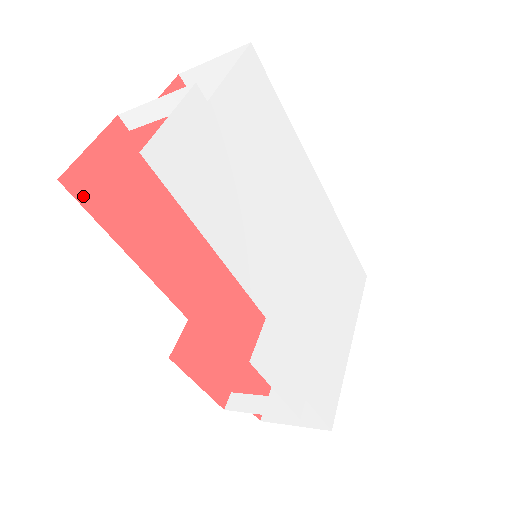
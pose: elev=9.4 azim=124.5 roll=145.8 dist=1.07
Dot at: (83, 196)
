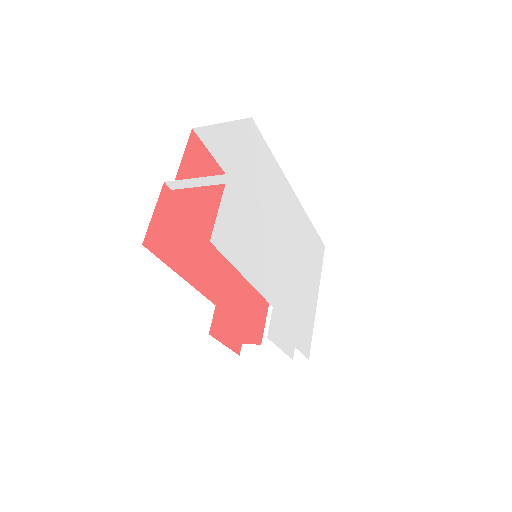
Dot at: (155, 249)
